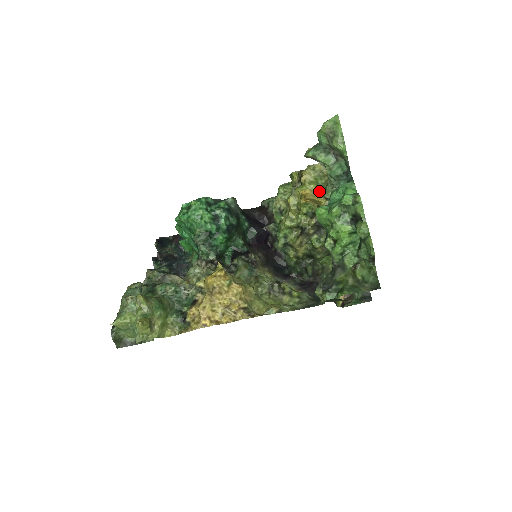
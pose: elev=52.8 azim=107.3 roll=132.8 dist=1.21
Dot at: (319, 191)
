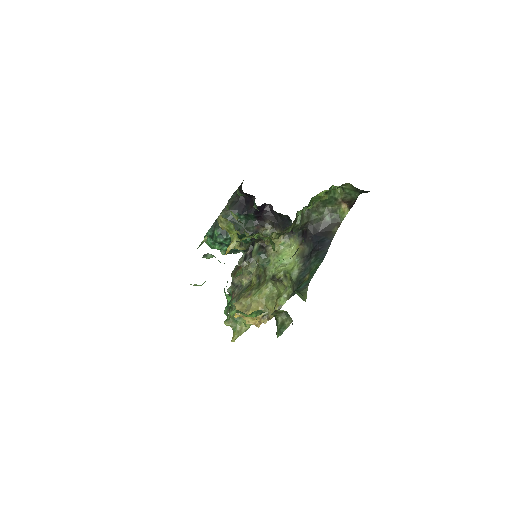
Dot at: (236, 234)
